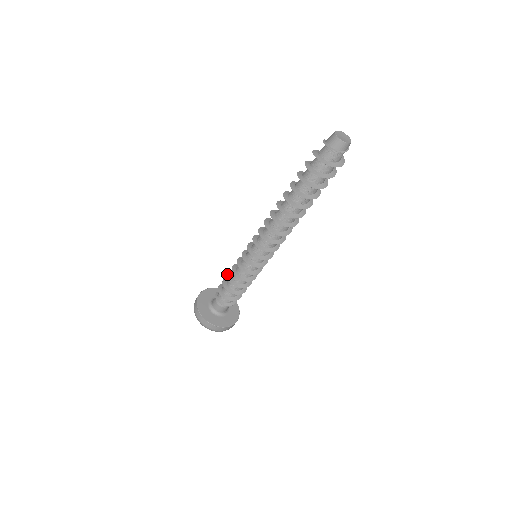
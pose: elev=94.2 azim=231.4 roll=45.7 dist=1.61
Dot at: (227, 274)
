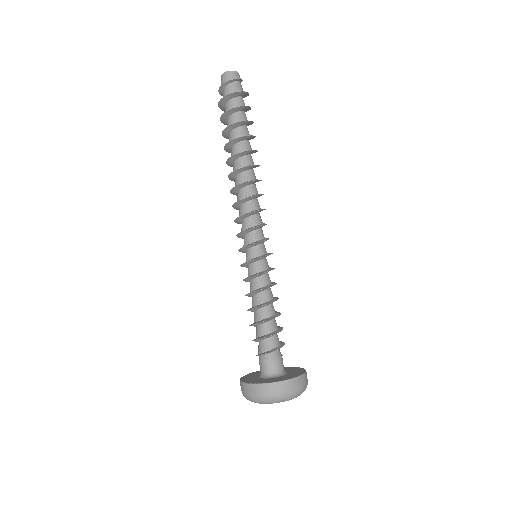
Dot at: (247, 310)
